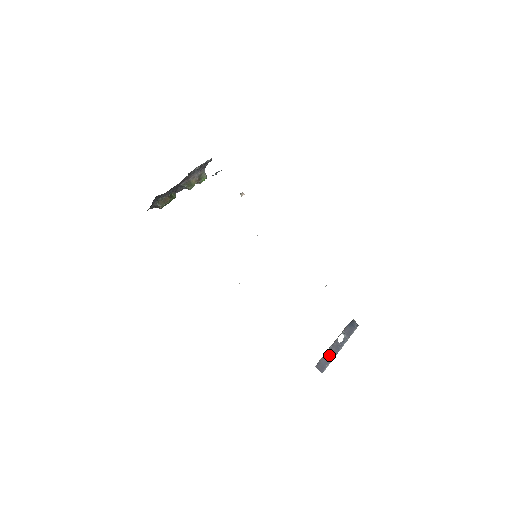
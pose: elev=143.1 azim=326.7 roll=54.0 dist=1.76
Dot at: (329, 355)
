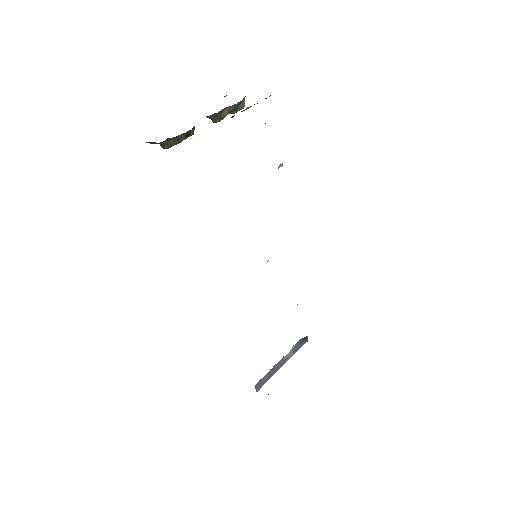
Dot at: (271, 373)
